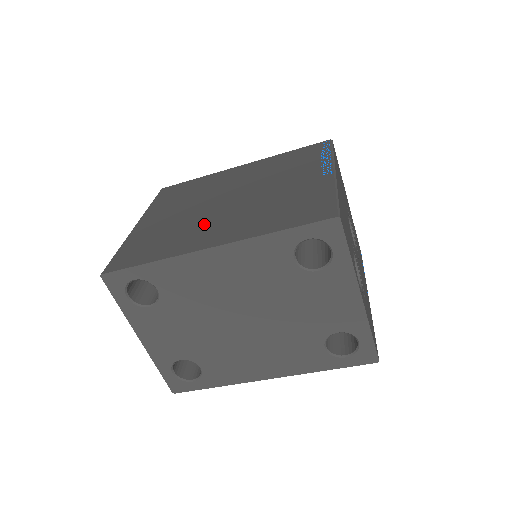
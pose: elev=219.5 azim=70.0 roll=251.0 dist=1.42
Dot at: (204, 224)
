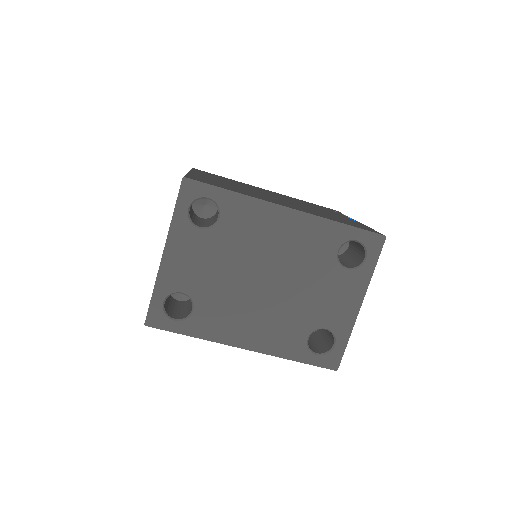
Dot at: (267, 197)
